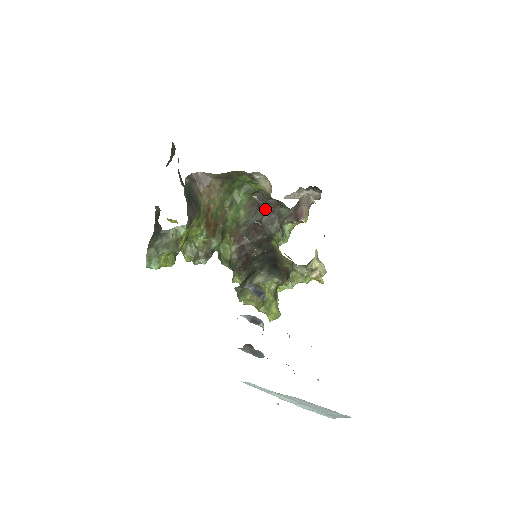
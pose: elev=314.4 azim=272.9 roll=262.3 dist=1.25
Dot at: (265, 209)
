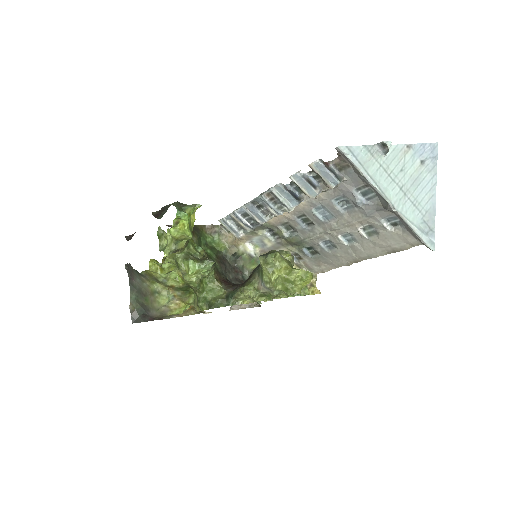
Dot at: (230, 273)
